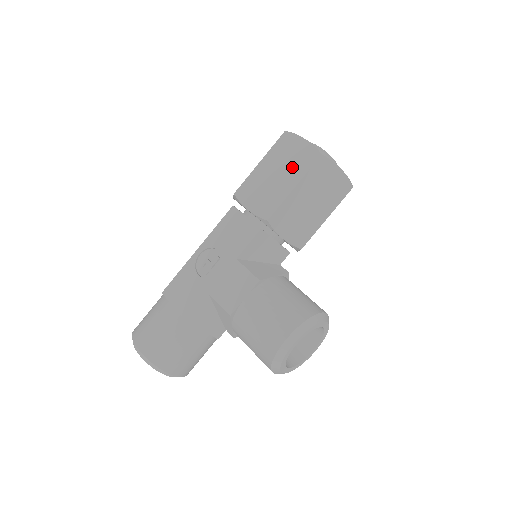
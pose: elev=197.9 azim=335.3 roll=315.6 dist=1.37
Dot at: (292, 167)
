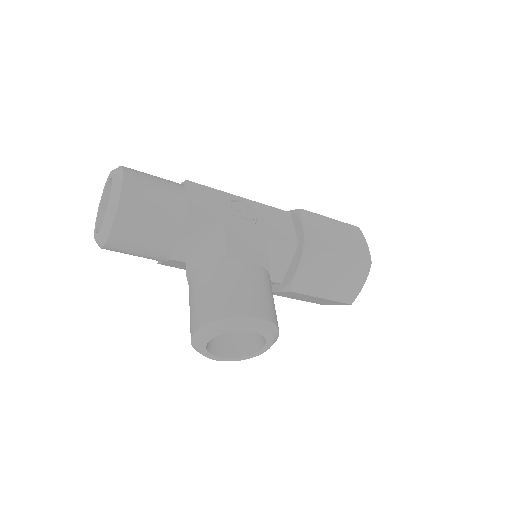
Dot at: (350, 245)
